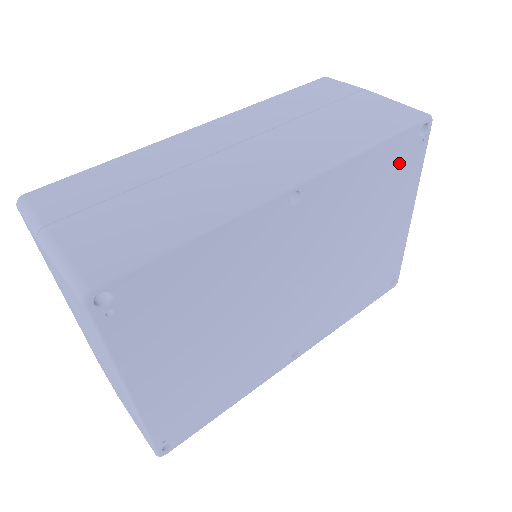
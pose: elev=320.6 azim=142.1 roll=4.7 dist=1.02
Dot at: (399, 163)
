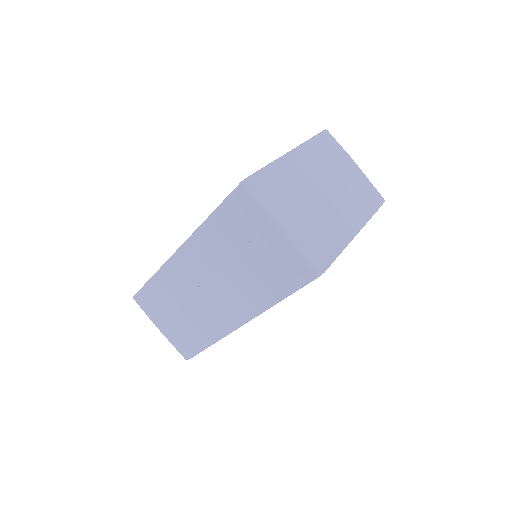
Dot at: occluded
